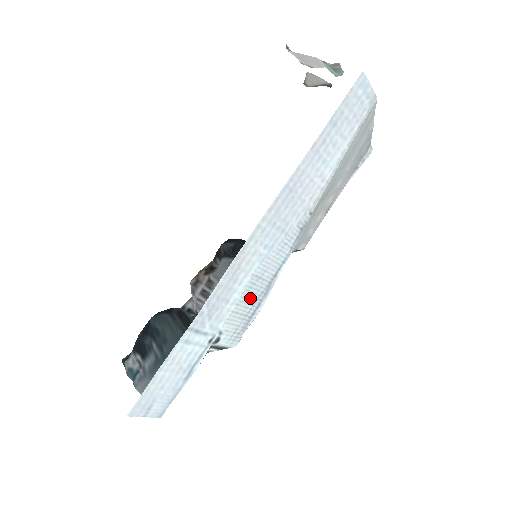
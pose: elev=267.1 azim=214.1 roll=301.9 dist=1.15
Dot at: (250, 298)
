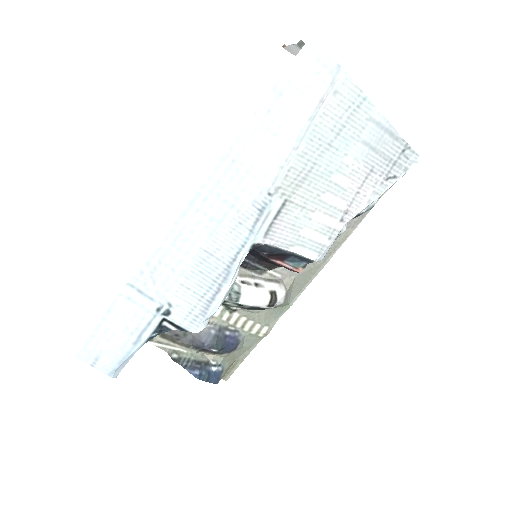
Dot at: (204, 276)
